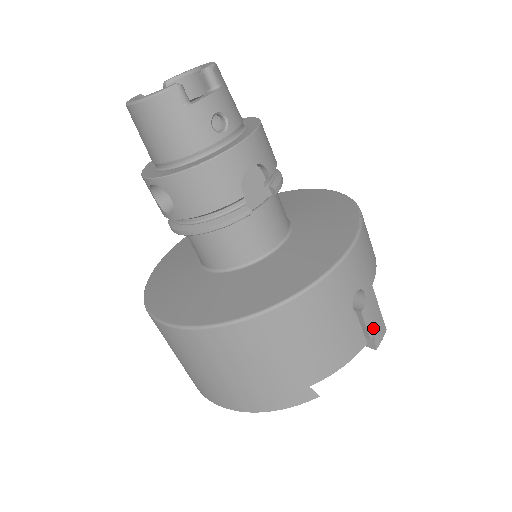
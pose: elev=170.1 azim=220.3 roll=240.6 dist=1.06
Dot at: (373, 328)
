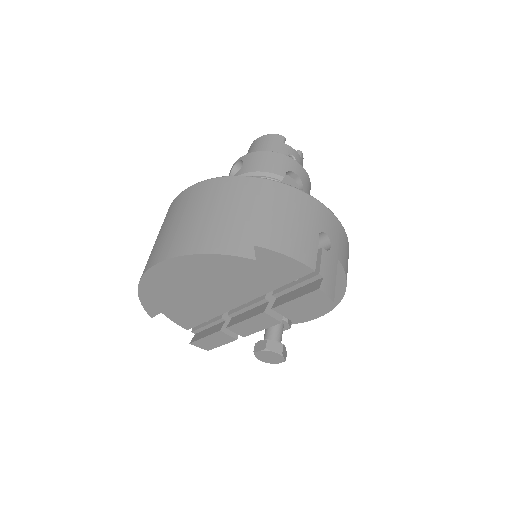
Dot at: (325, 273)
